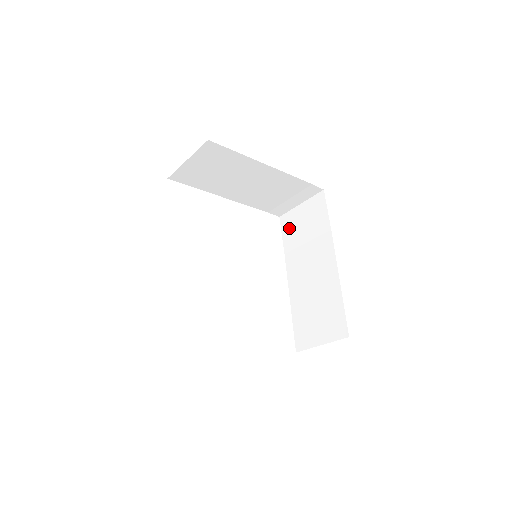
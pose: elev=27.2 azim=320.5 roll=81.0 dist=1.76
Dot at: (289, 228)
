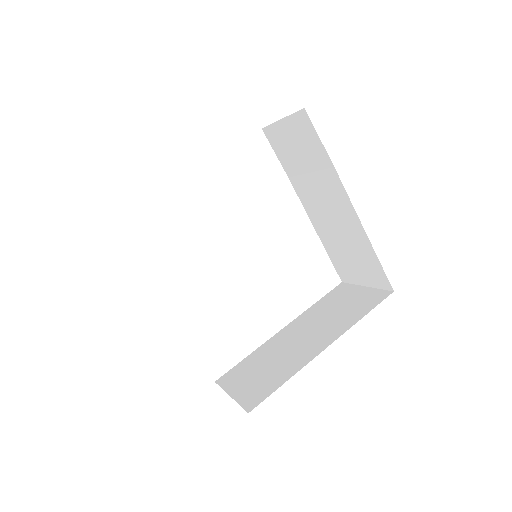
Dot at: (280, 148)
